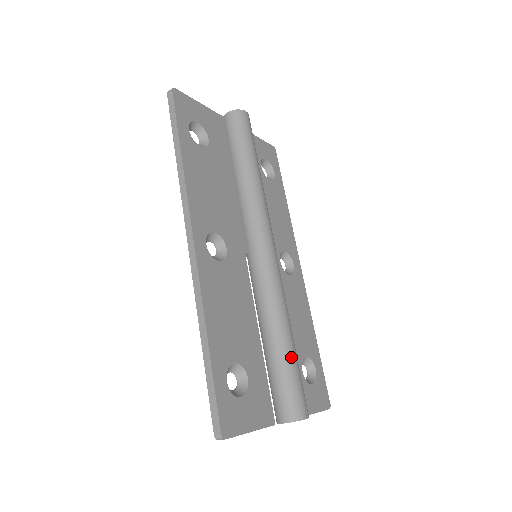
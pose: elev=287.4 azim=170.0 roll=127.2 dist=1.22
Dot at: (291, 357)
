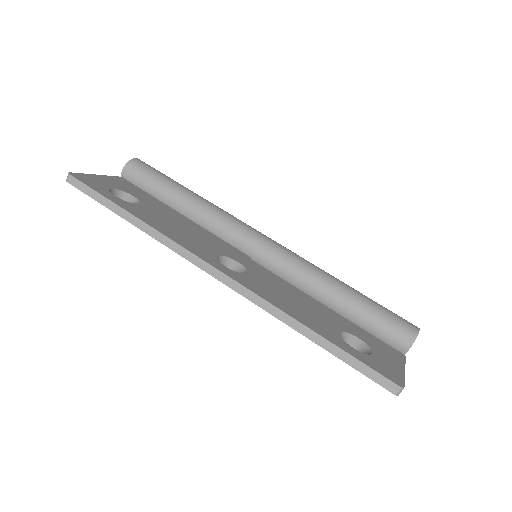
Dot at: (363, 298)
